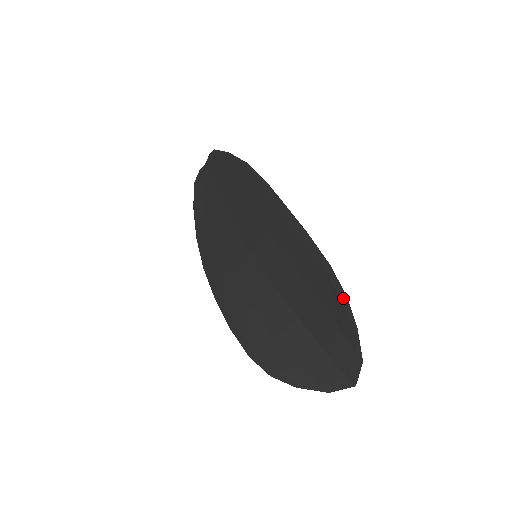
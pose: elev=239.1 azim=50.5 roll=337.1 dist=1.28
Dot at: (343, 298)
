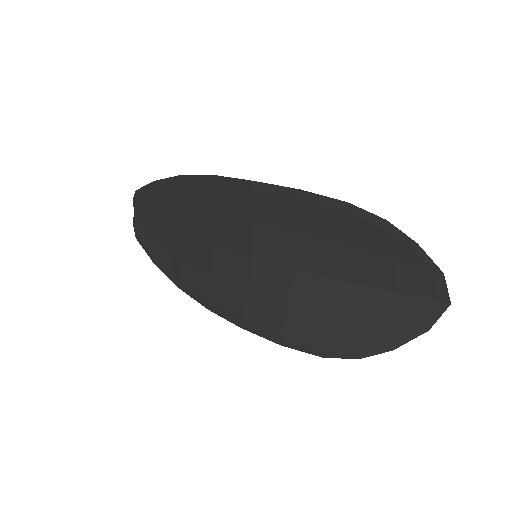
Dot at: (383, 224)
